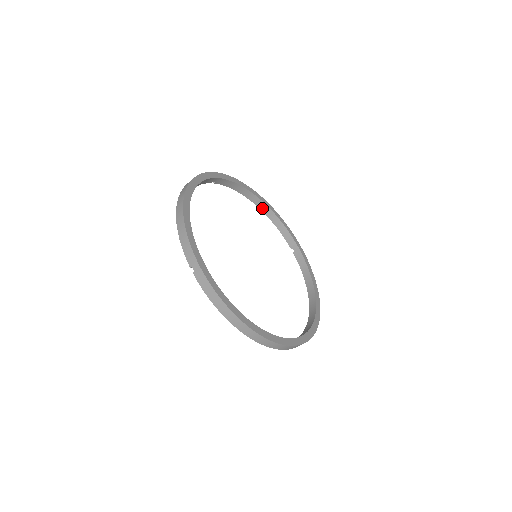
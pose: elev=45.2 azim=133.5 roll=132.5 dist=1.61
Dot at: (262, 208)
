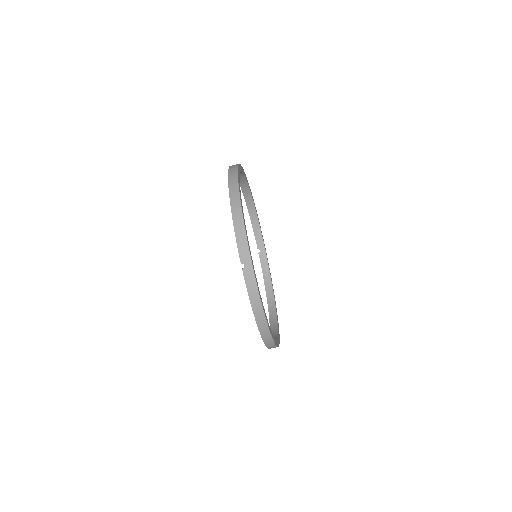
Dot at: (249, 205)
